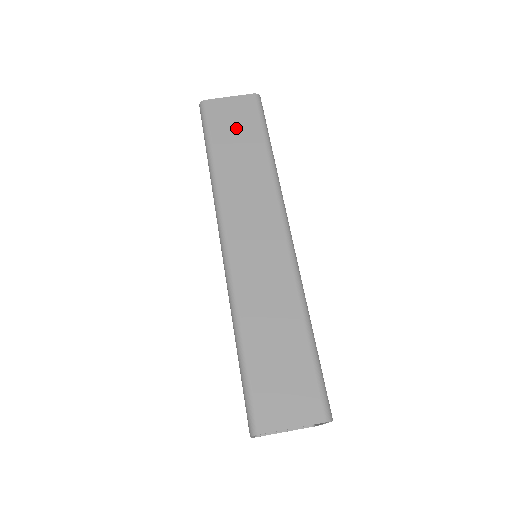
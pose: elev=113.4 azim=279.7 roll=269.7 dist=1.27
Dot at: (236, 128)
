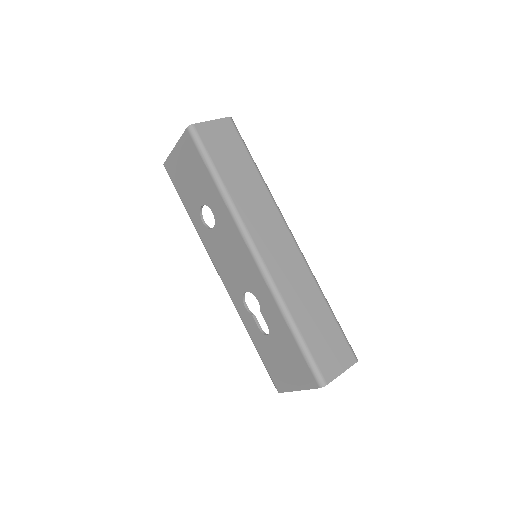
Dot at: (228, 151)
